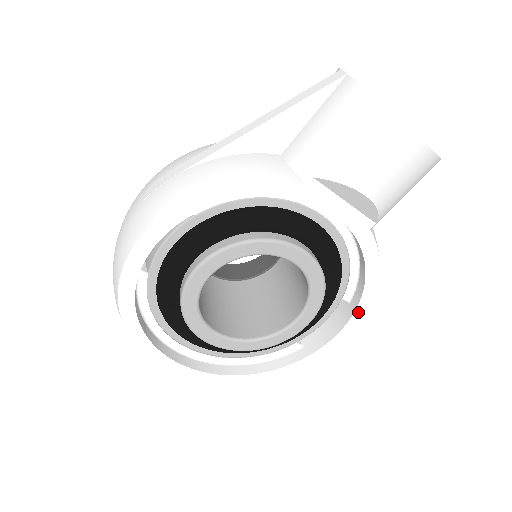
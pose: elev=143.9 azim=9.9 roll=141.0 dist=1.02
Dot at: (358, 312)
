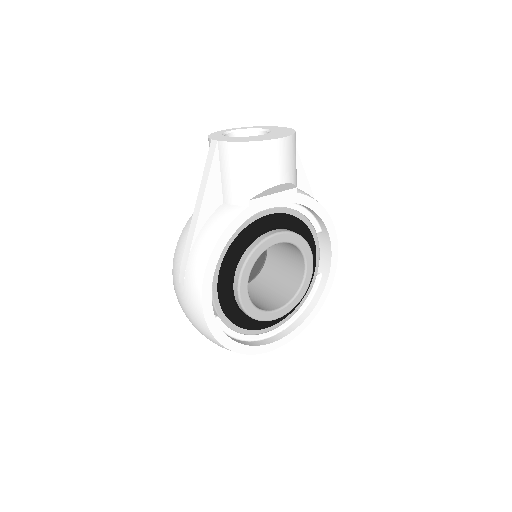
Dot at: (330, 232)
